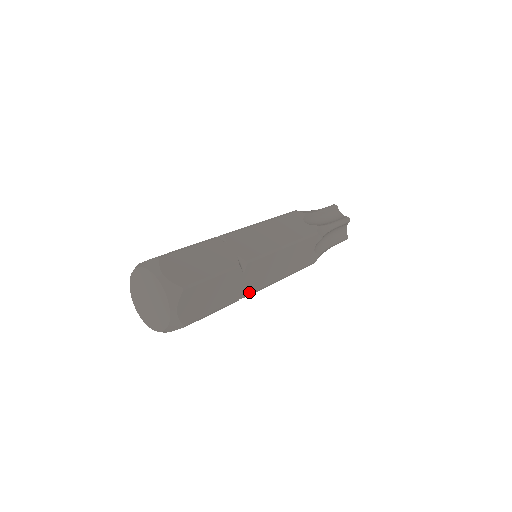
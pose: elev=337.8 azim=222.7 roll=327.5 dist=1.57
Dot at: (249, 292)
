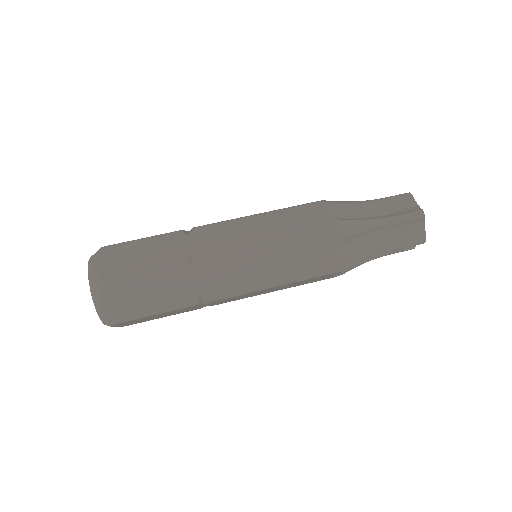
Dot at: (215, 304)
